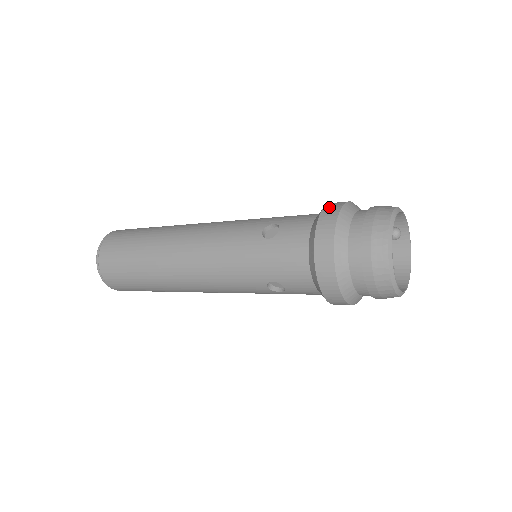
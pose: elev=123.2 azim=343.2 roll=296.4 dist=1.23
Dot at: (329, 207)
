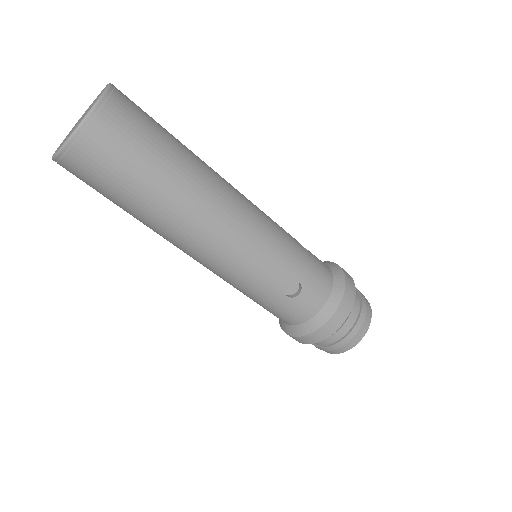
Dot at: (344, 306)
